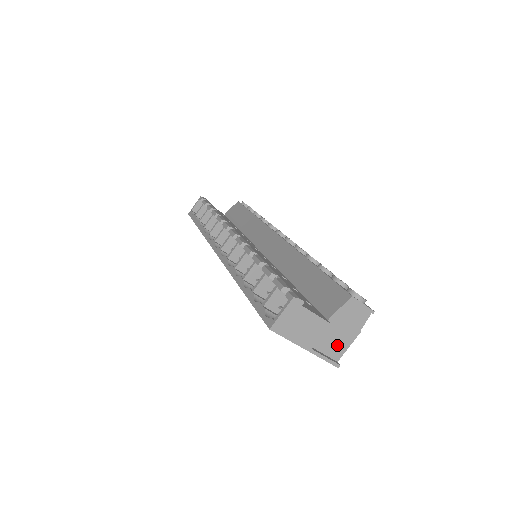
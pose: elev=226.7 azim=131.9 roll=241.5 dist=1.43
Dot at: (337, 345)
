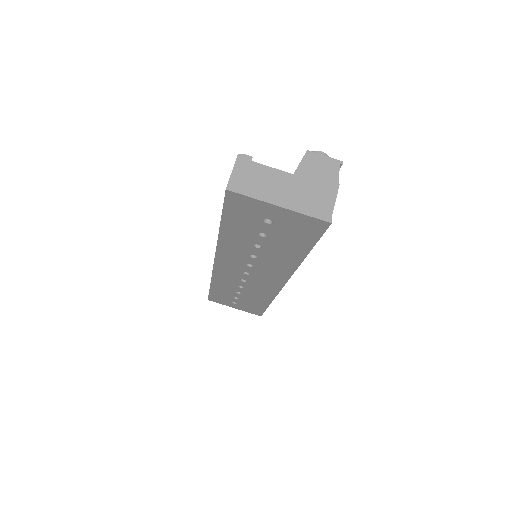
Dot at: (319, 203)
